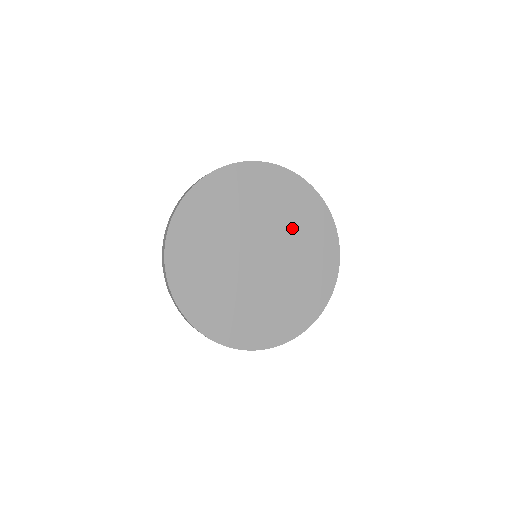
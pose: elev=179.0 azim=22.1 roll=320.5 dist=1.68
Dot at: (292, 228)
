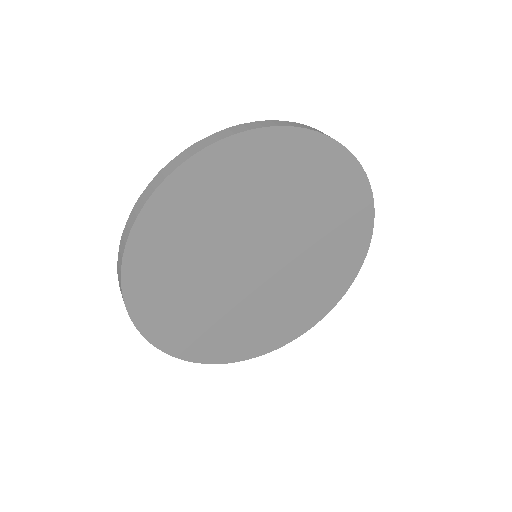
Dot at: (282, 201)
